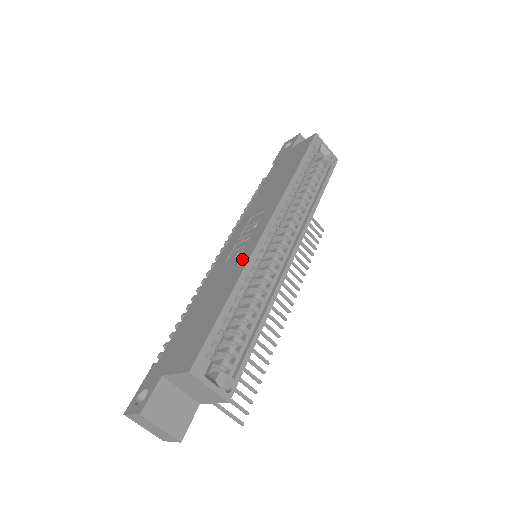
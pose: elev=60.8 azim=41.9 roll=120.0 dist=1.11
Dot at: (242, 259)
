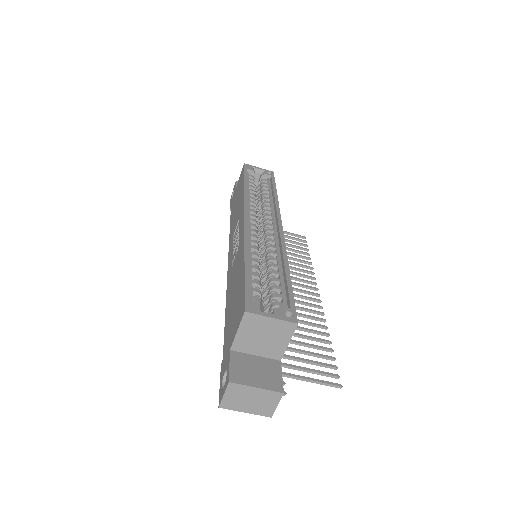
Dot at: (240, 244)
